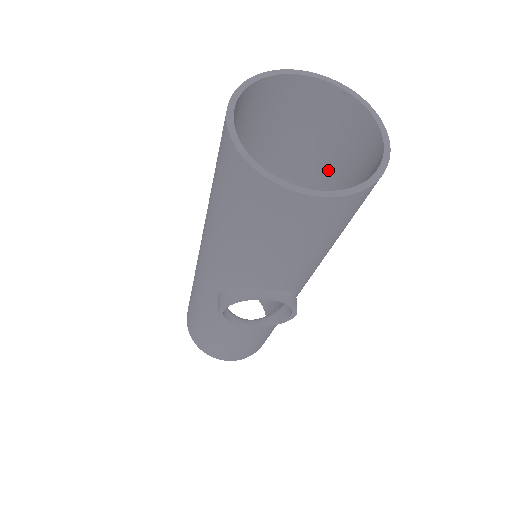
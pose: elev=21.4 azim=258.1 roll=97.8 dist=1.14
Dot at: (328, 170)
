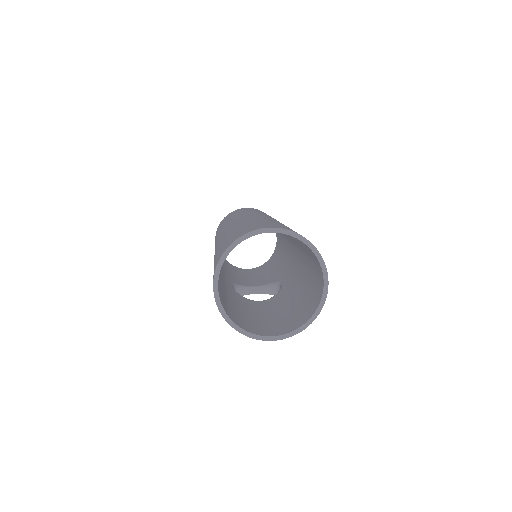
Dot at: (300, 243)
